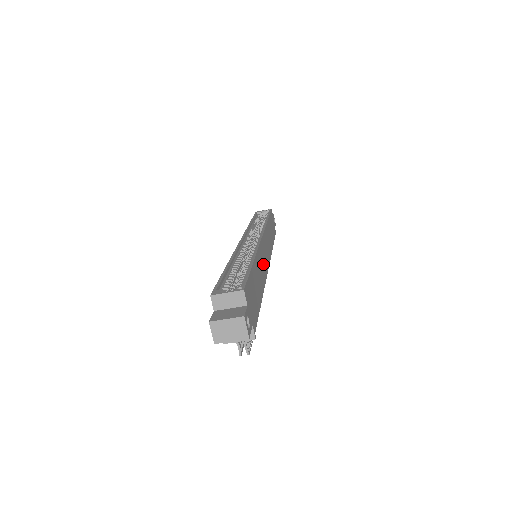
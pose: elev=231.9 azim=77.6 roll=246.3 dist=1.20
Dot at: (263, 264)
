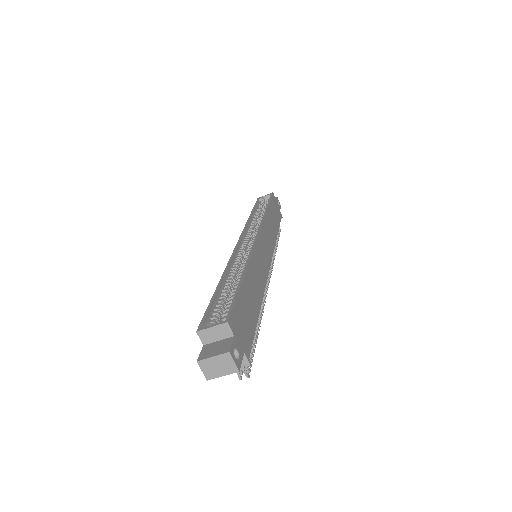
Dot at: (260, 268)
